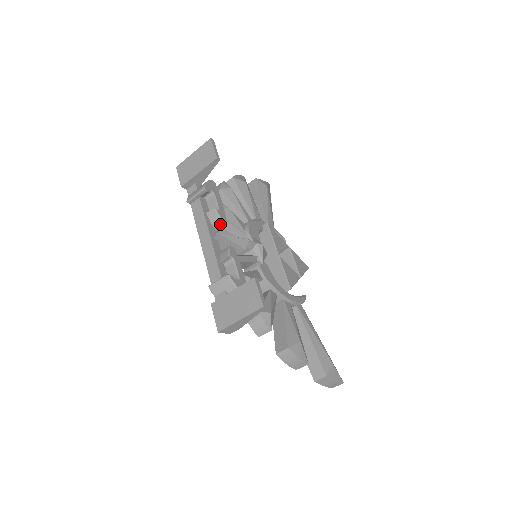
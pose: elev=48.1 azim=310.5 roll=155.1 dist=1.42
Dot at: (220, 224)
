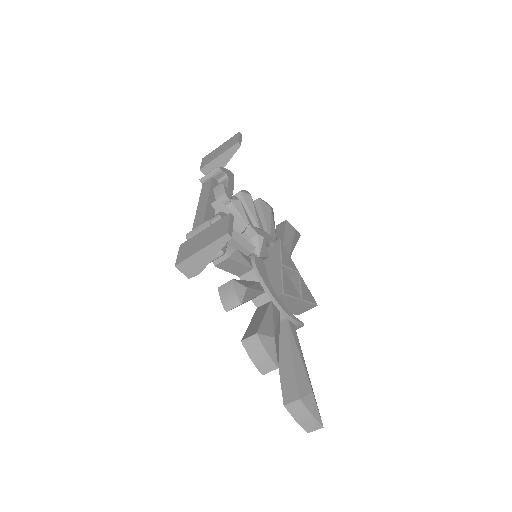
Dot at: (223, 198)
